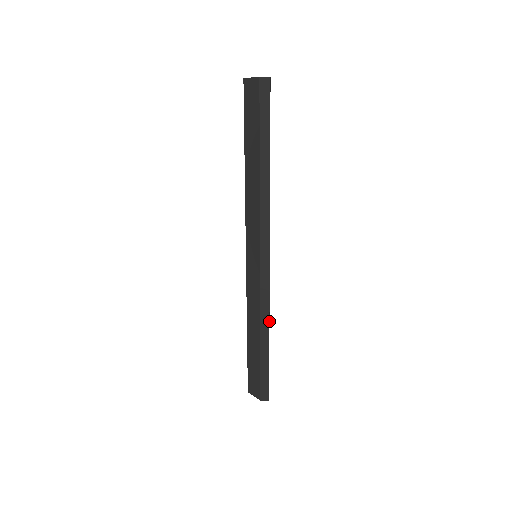
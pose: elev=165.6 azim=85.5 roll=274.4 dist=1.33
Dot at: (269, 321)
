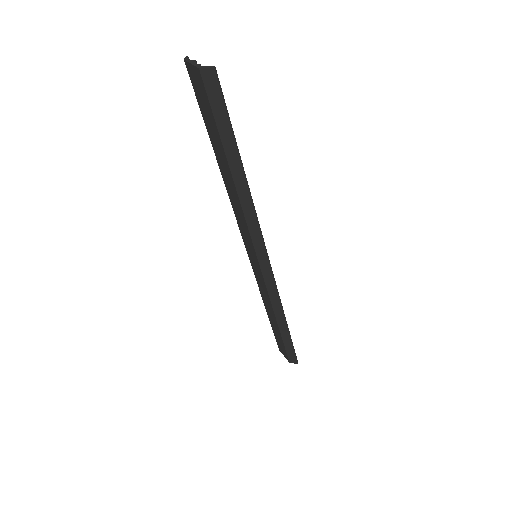
Dot at: (283, 311)
